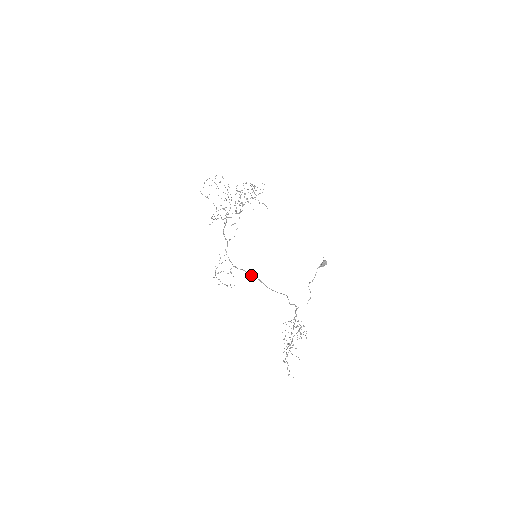
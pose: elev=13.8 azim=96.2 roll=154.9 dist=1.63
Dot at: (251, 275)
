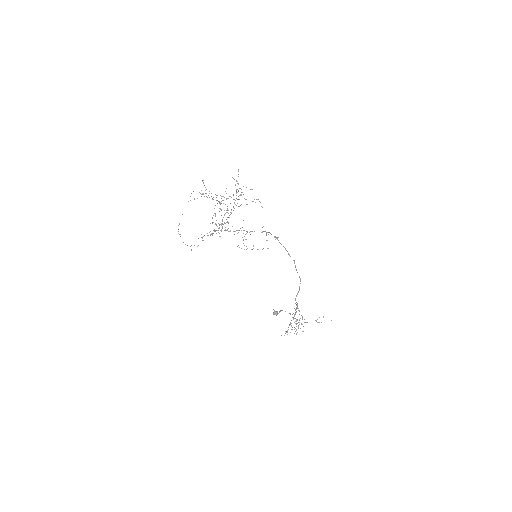
Dot at: (281, 244)
